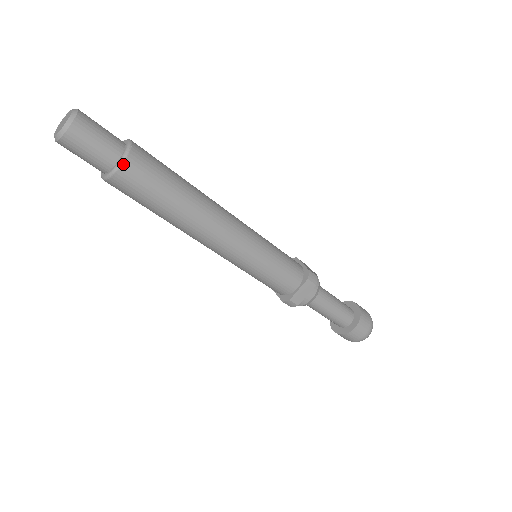
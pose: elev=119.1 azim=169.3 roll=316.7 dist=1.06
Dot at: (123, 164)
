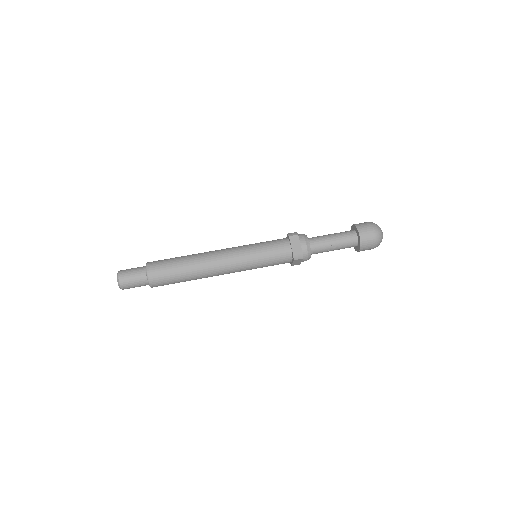
Dot at: (147, 269)
